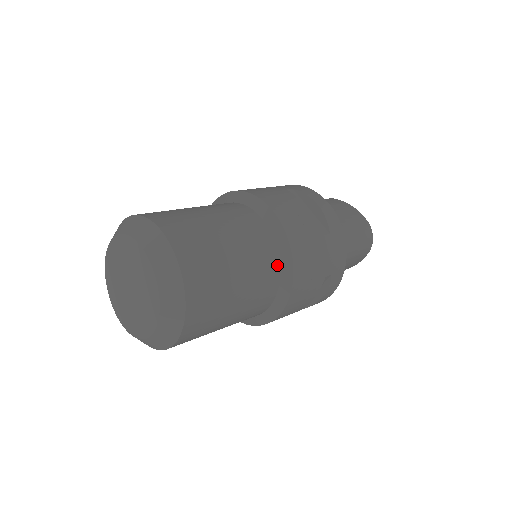
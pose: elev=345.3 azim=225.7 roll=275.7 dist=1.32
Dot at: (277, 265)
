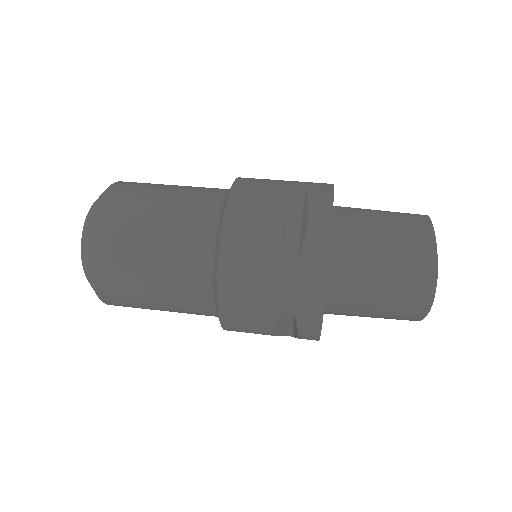
Dot at: (209, 271)
